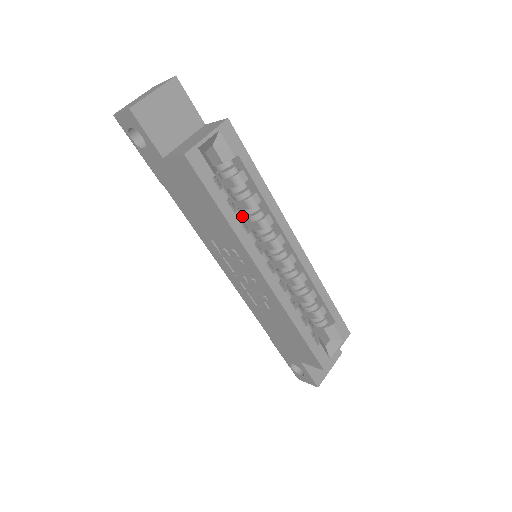
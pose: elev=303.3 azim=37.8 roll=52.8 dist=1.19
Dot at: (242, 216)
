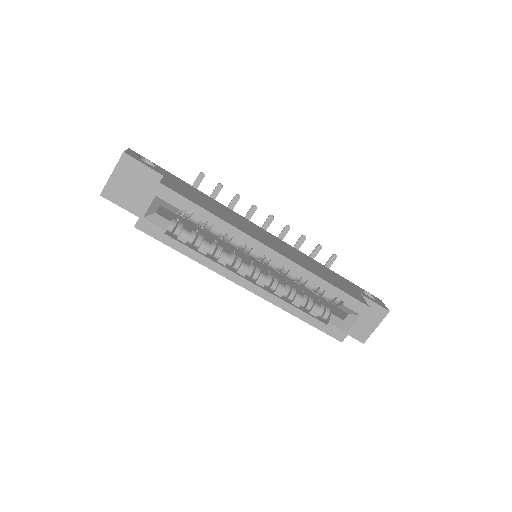
Dot at: (208, 247)
